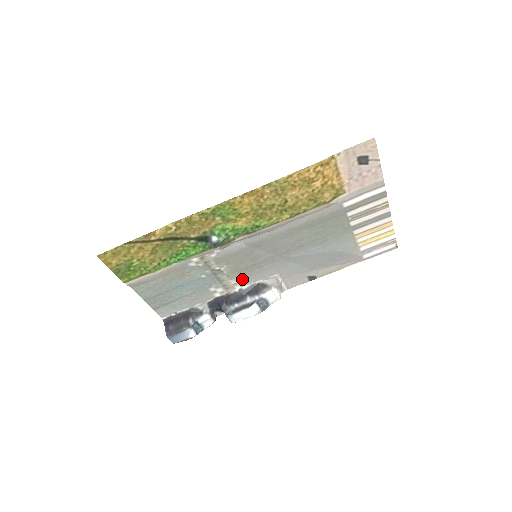
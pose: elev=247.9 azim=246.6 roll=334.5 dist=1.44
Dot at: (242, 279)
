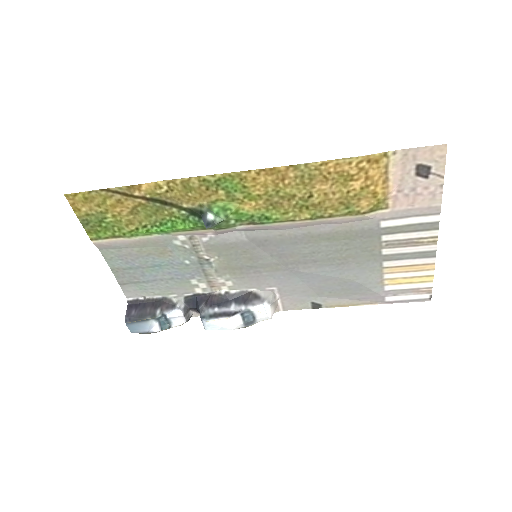
Dot at: (232, 280)
